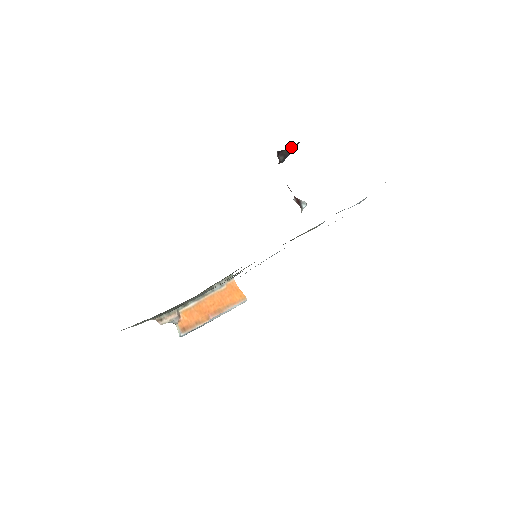
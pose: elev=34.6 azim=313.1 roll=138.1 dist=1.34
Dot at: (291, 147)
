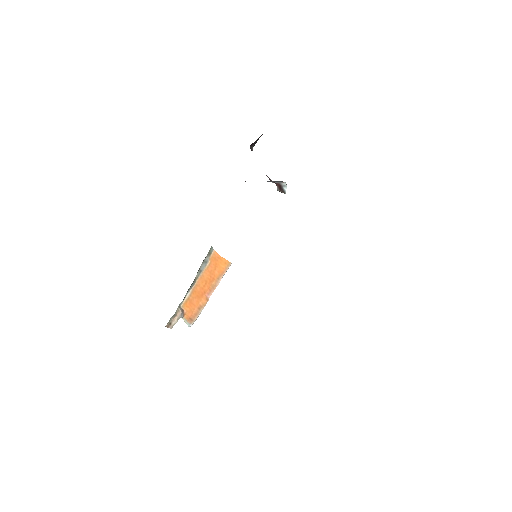
Dot at: (262, 134)
